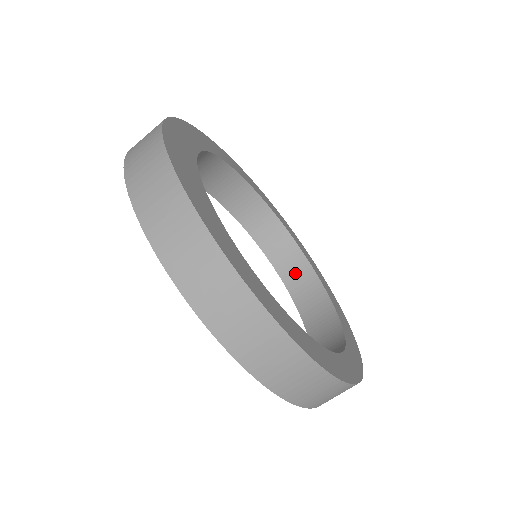
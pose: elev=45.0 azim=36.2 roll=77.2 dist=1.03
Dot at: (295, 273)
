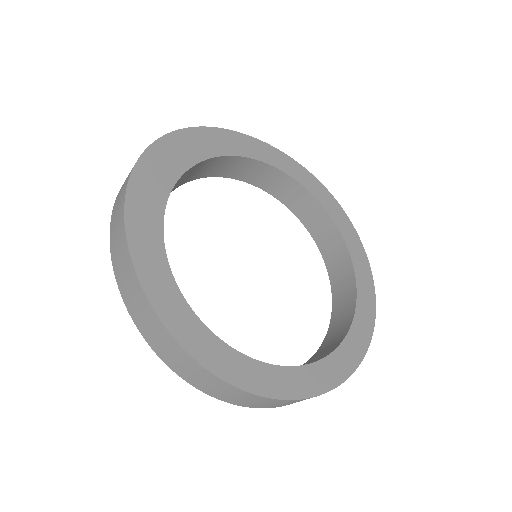
Dot at: (342, 286)
